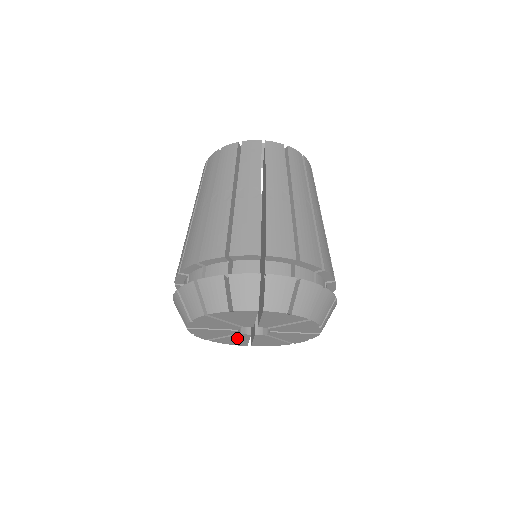
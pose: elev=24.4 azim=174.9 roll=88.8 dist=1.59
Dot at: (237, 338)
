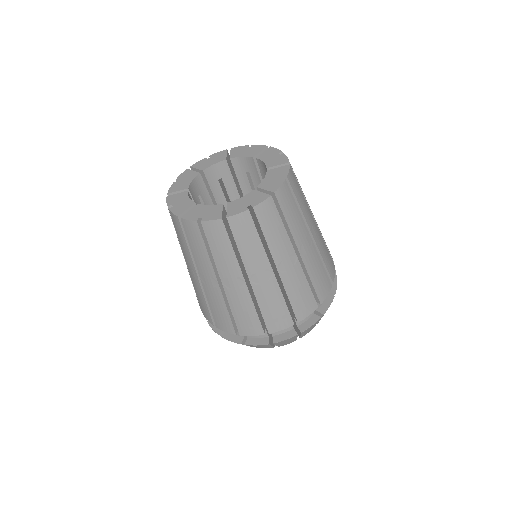
Dot at: occluded
